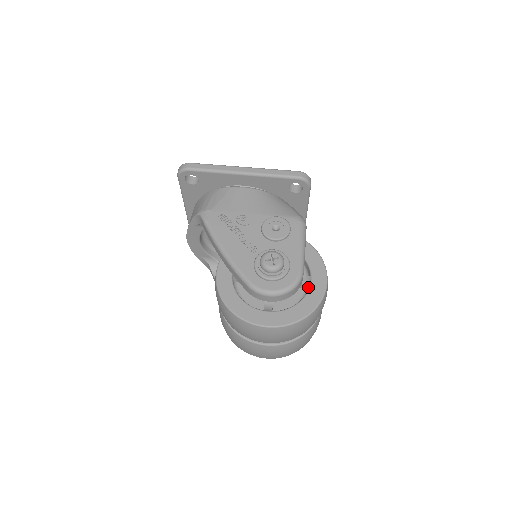
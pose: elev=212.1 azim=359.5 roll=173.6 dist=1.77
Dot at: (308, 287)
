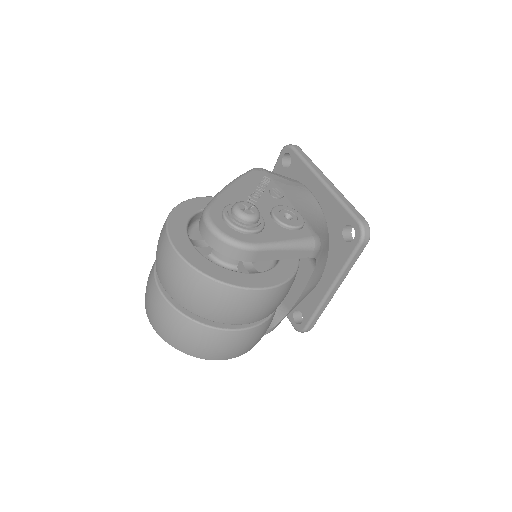
Dot at: occluded
